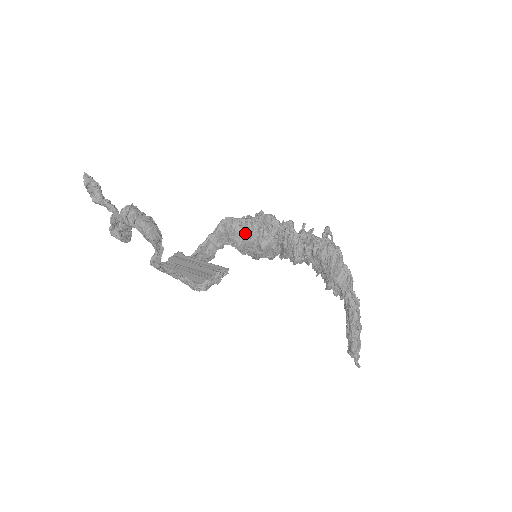
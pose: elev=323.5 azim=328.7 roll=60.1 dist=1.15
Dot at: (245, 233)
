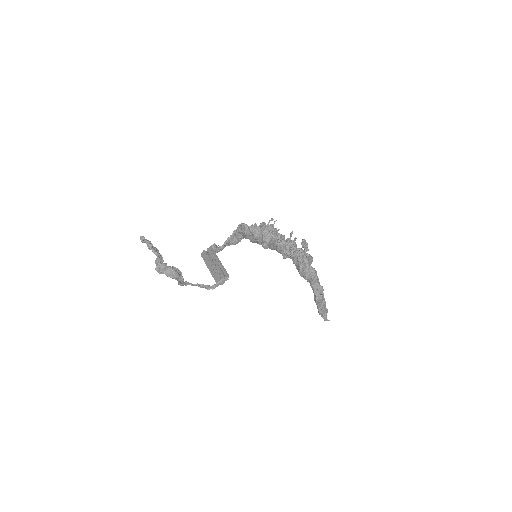
Dot at: (253, 236)
